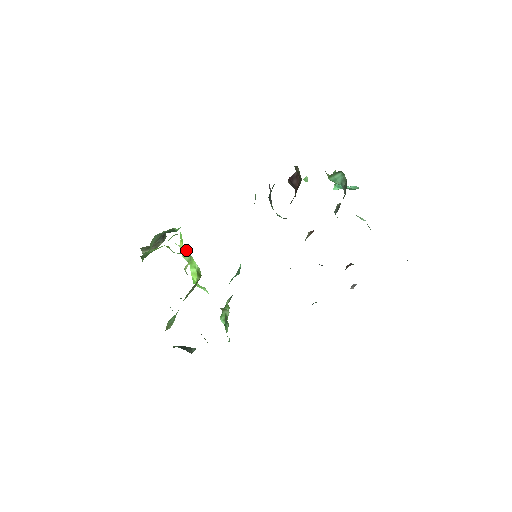
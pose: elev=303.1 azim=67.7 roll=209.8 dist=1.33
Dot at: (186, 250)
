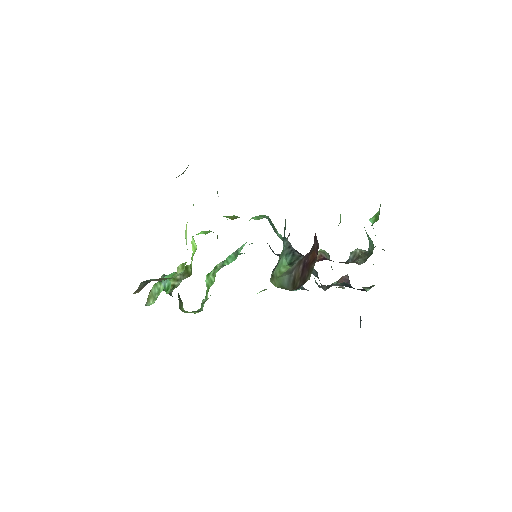
Dot at: occluded
